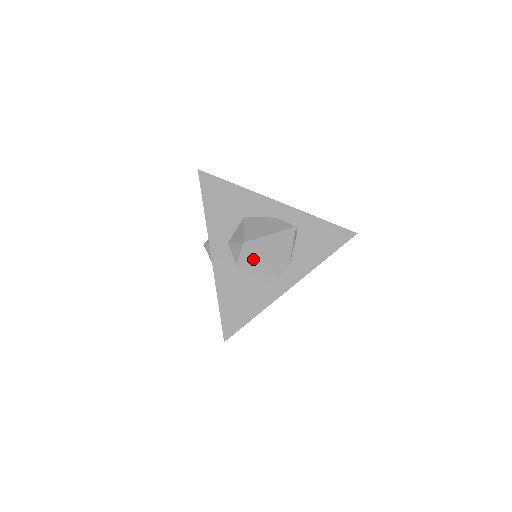
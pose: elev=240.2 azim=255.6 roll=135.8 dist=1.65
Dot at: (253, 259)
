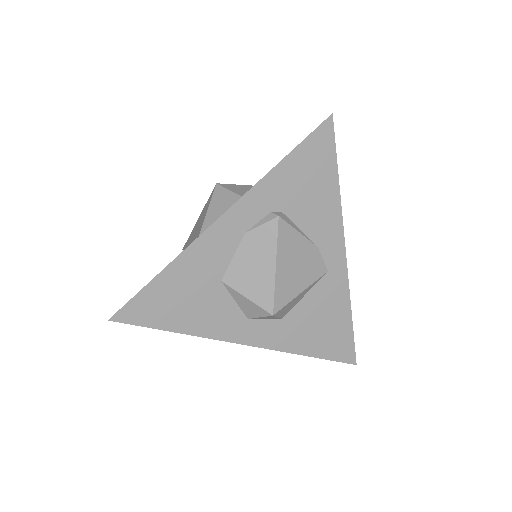
Dot at: (293, 302)
